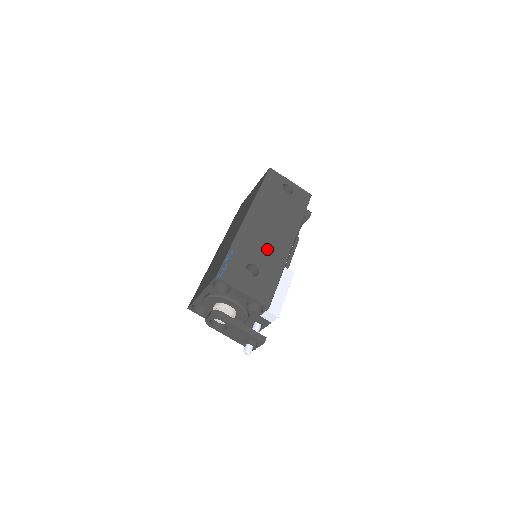
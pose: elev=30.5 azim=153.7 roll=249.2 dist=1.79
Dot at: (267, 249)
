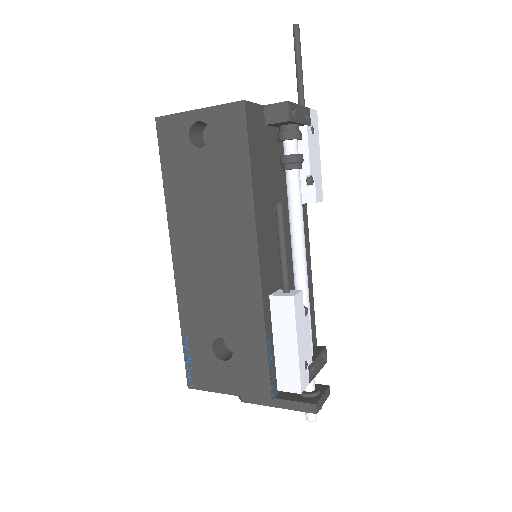
Dot at: (224, 298)
